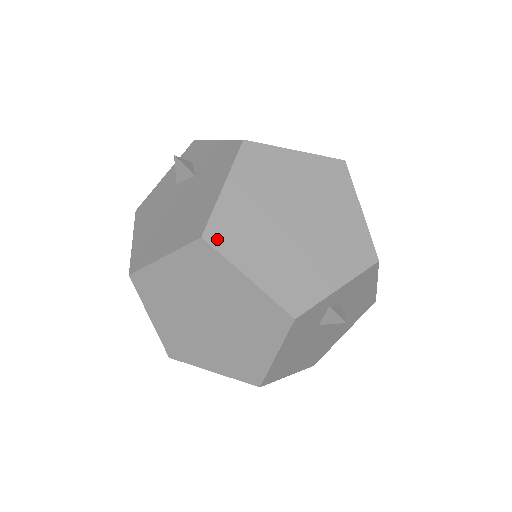
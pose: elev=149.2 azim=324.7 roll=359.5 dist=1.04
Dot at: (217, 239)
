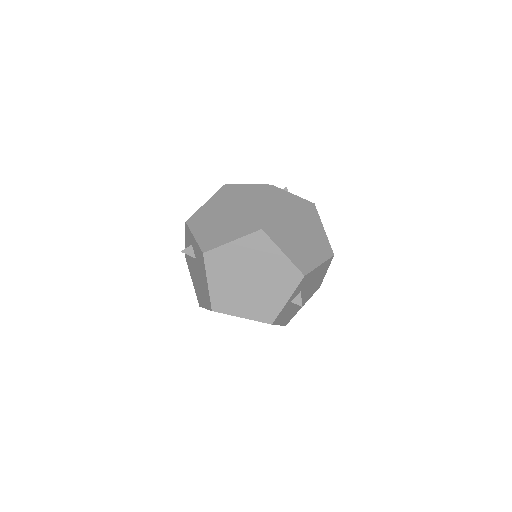
Dot at: (219, 308)
